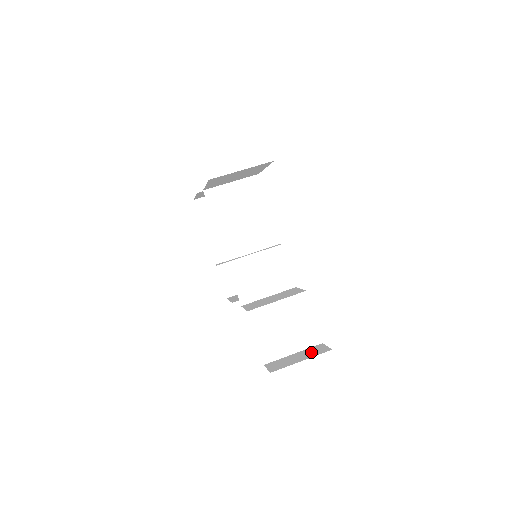
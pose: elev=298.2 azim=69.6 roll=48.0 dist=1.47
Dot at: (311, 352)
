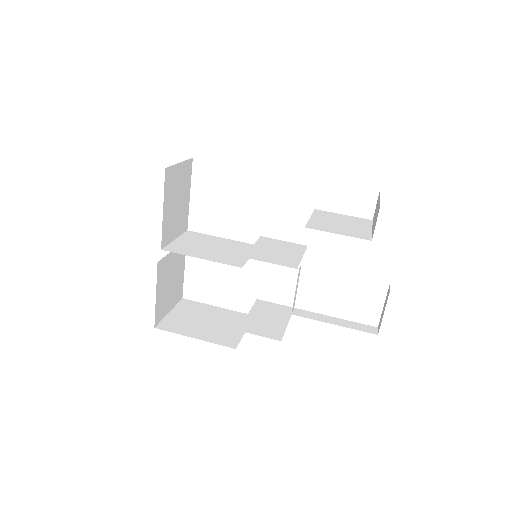
Dot at: (376, 209)
